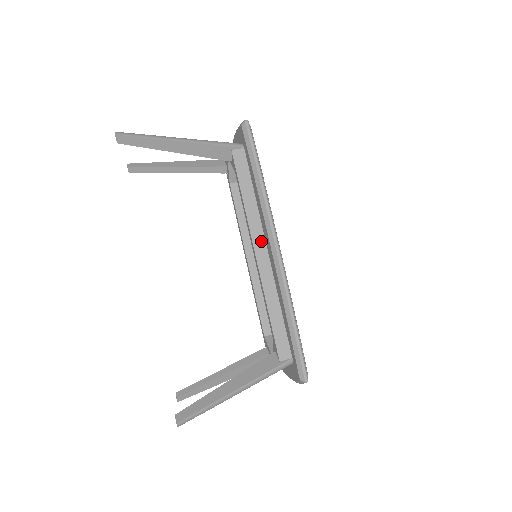
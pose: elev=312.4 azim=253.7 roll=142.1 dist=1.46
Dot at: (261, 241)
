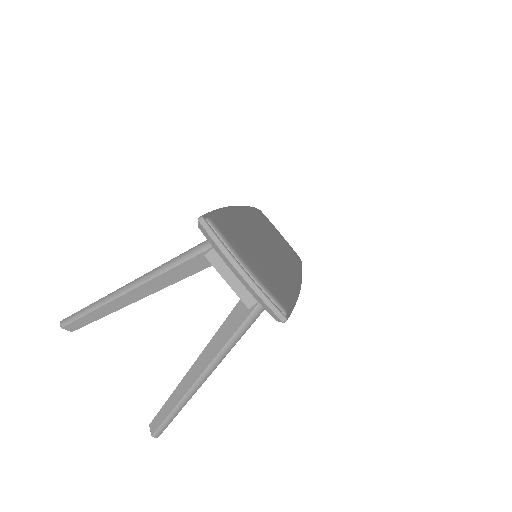
Dot at: occluded
